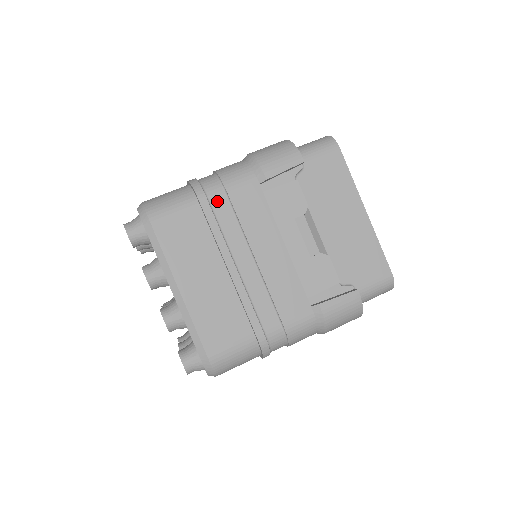
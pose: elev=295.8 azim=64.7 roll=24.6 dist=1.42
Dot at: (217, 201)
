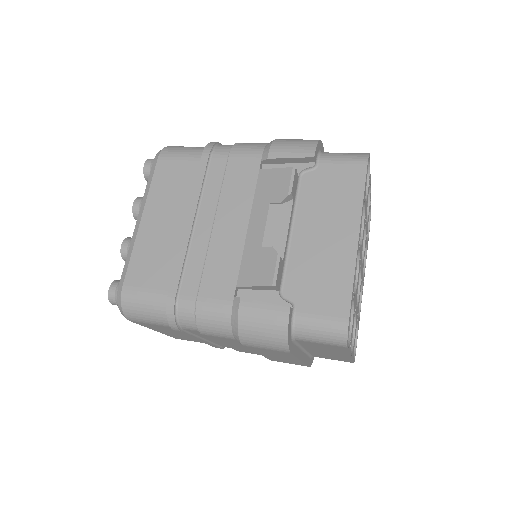
Dot at: (217, 161)
